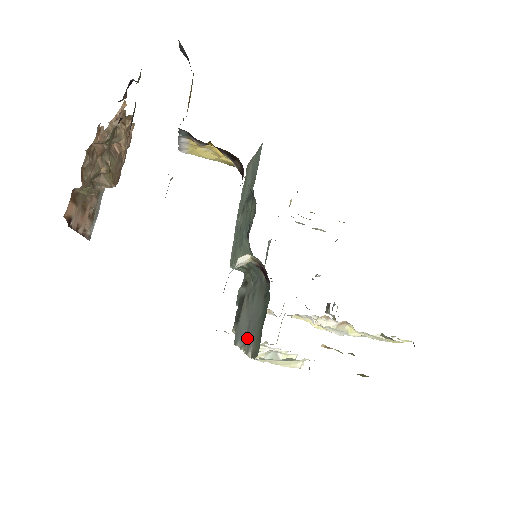
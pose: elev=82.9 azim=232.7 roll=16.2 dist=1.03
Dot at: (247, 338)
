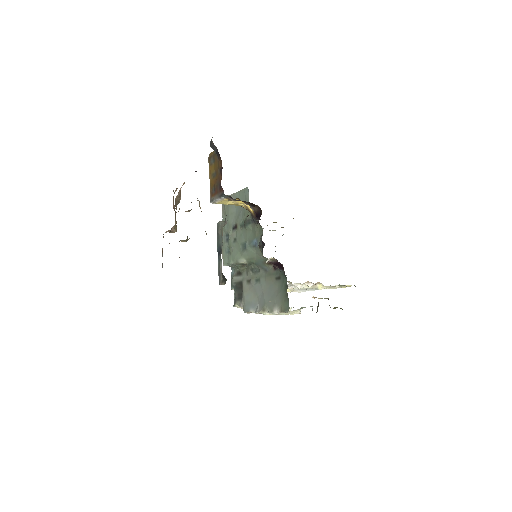
Dot at: (266, 304)
